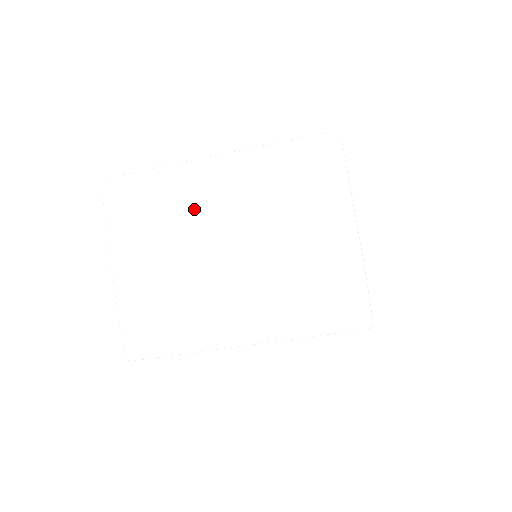
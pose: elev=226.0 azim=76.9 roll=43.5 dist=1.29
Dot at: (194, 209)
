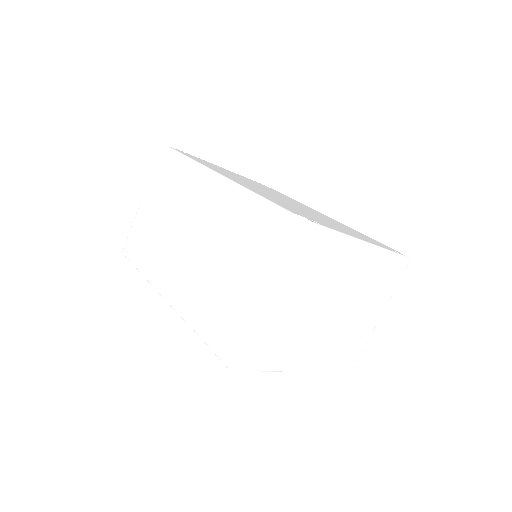
Dot at: (337, 275)
